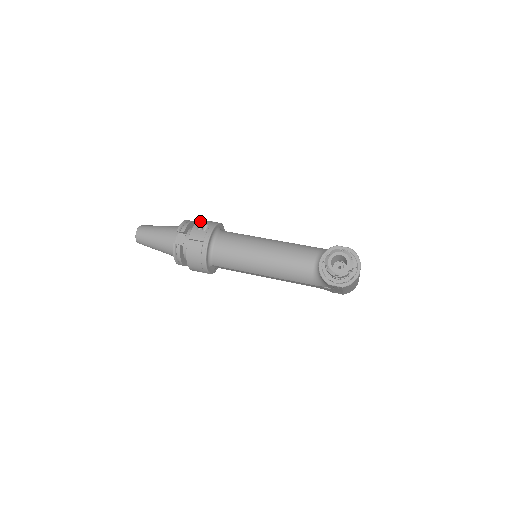
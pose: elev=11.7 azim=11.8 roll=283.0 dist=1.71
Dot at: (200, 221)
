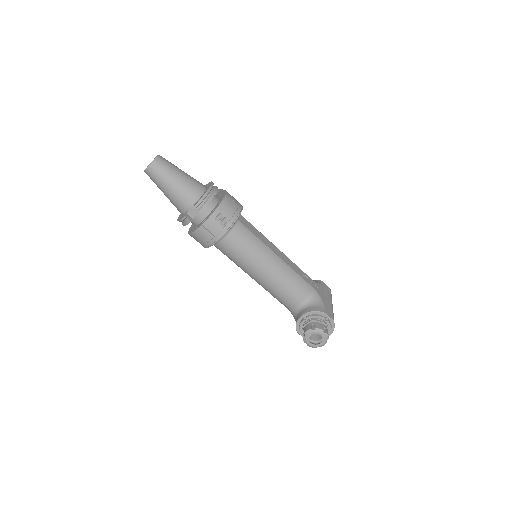
Dot at: (223, 206)
